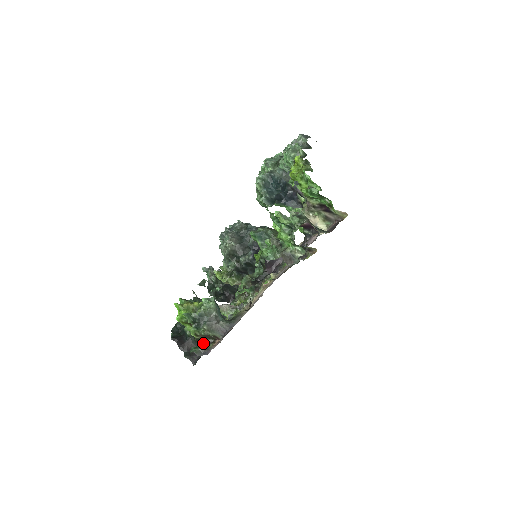
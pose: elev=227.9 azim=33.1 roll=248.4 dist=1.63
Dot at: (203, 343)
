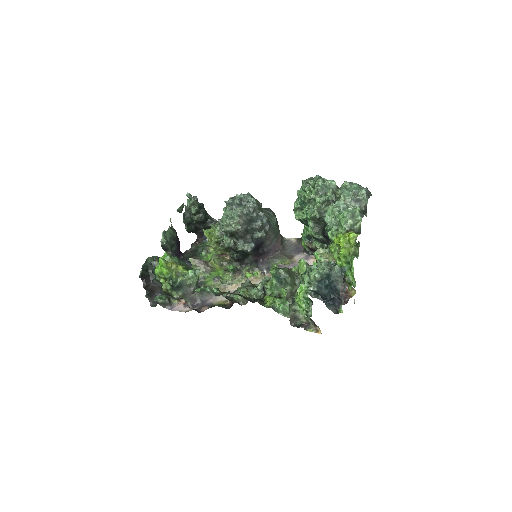
Dot at: (169, 295)
